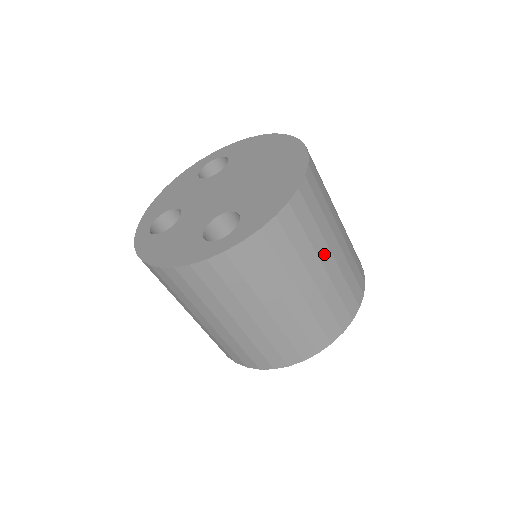
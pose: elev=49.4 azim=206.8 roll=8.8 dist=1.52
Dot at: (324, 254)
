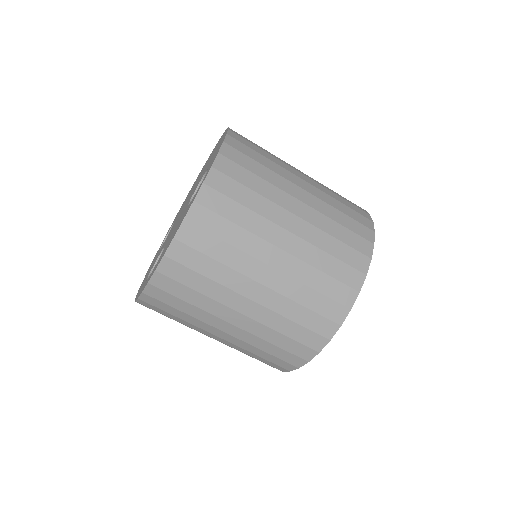
Dot at: (292, 167)
